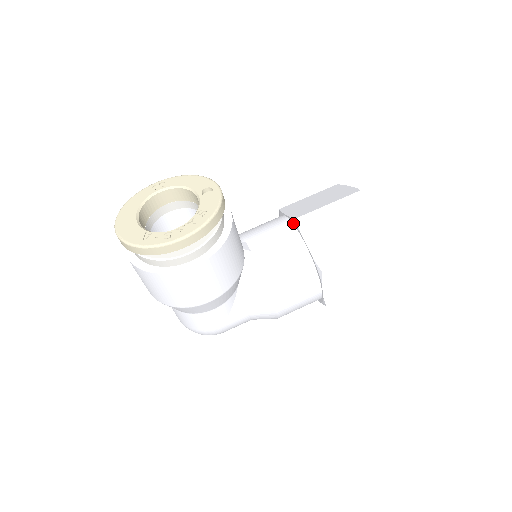
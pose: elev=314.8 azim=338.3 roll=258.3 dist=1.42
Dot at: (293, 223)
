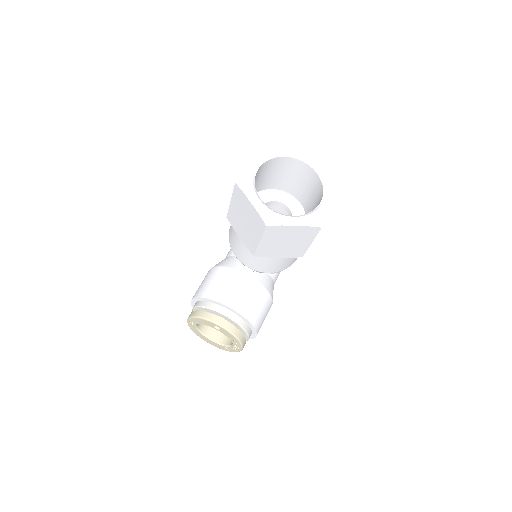
Dot at: occluded
